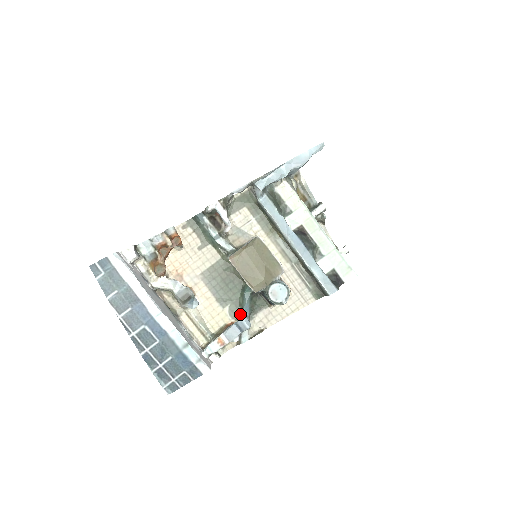
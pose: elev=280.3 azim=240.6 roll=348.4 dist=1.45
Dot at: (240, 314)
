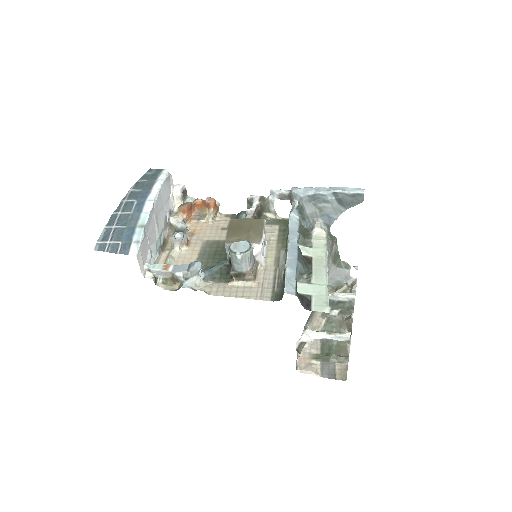
Dot at: occluded
